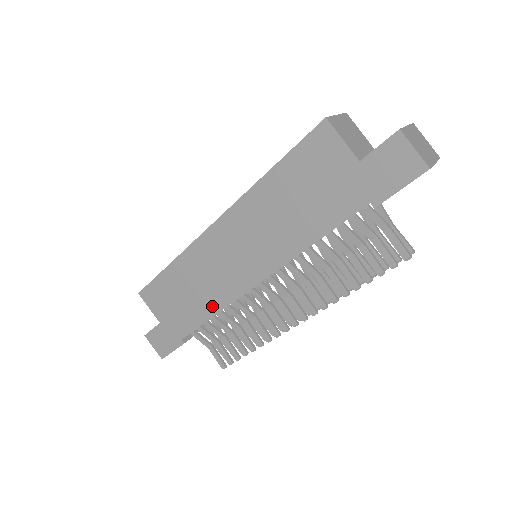
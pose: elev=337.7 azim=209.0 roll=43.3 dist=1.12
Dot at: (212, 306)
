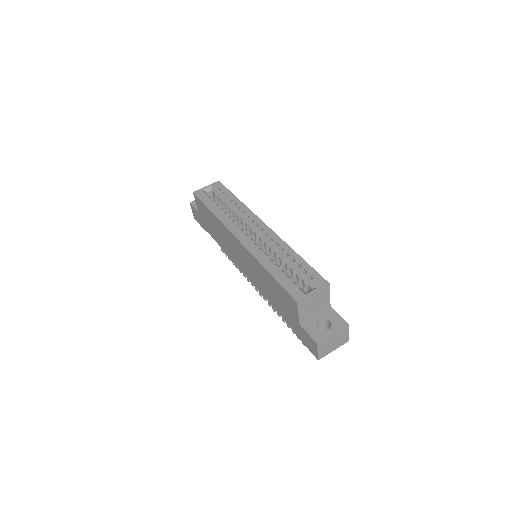
Dot at: (223, 247)
